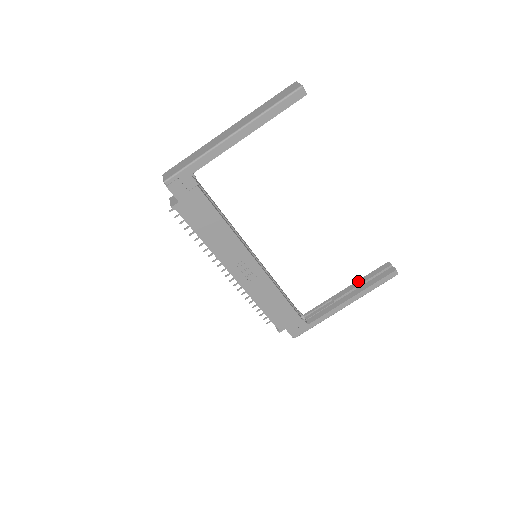
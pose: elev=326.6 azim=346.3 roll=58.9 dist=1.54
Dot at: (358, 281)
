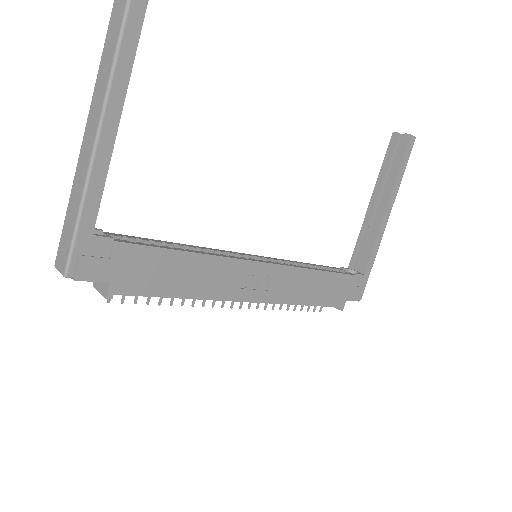
Dot at: (377, 182)
